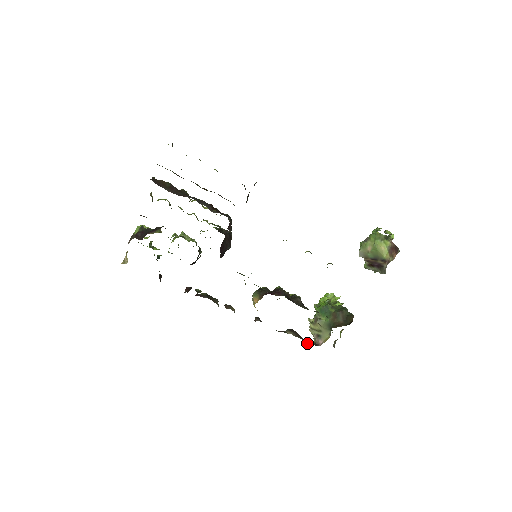
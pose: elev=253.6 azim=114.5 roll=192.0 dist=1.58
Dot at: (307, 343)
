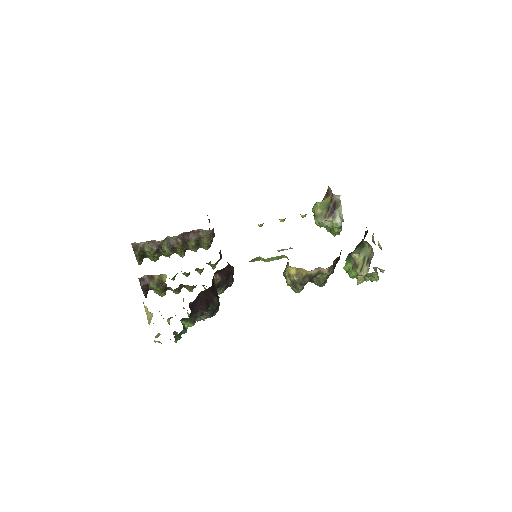
Dot at: occluded
